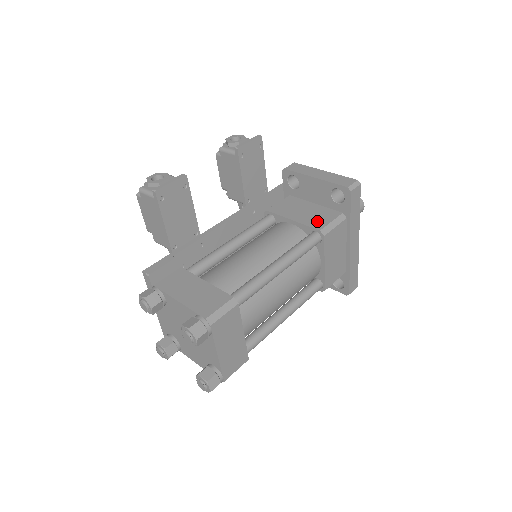
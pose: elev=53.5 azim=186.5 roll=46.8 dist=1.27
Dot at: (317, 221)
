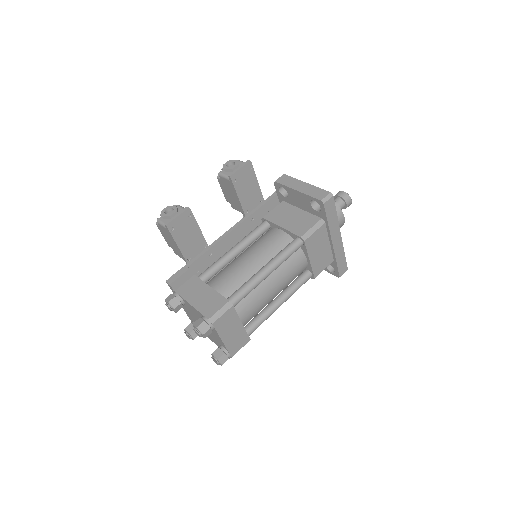
Dot at: (300, 228)
